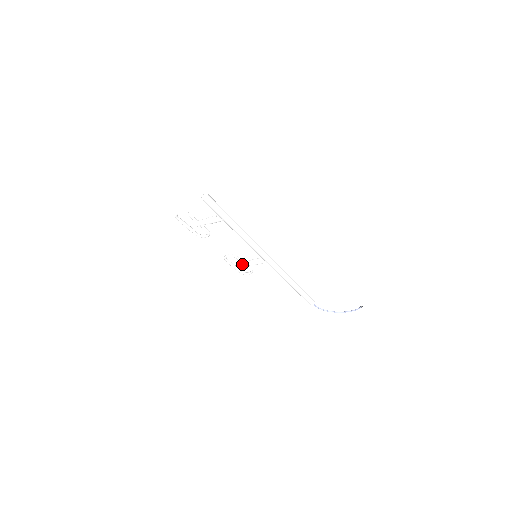
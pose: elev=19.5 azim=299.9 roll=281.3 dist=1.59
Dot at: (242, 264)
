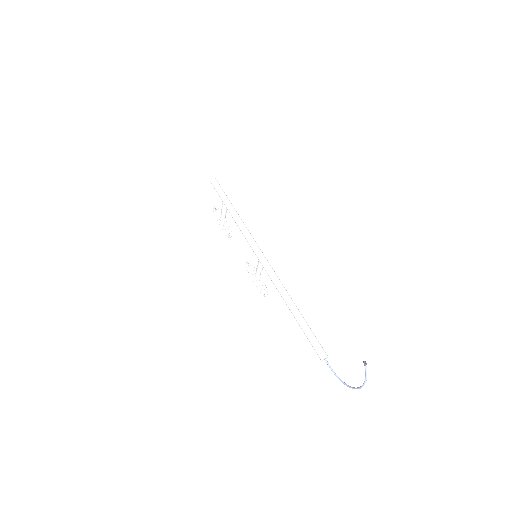
Dot at: occluded
